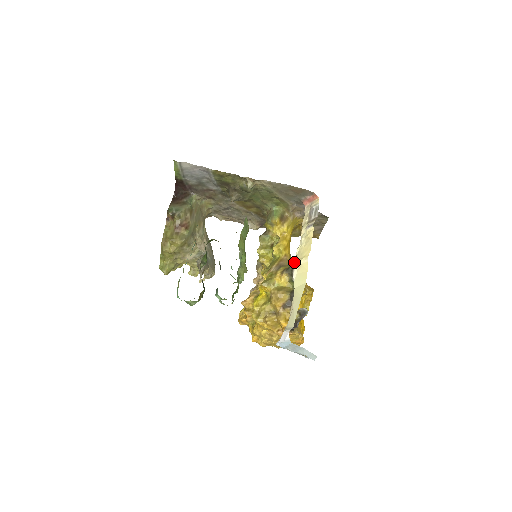
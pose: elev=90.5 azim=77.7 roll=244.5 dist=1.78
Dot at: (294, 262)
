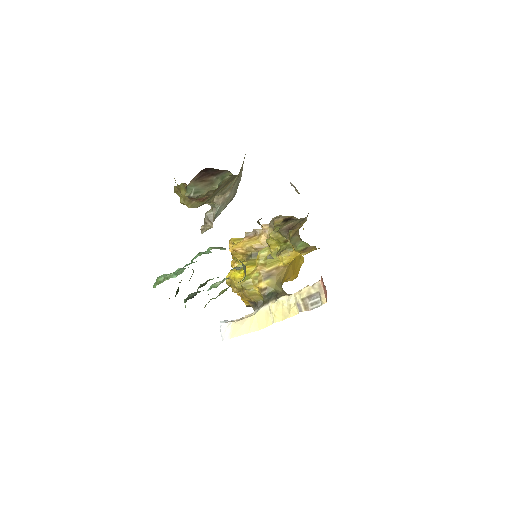
Dot at: (270, 303)
